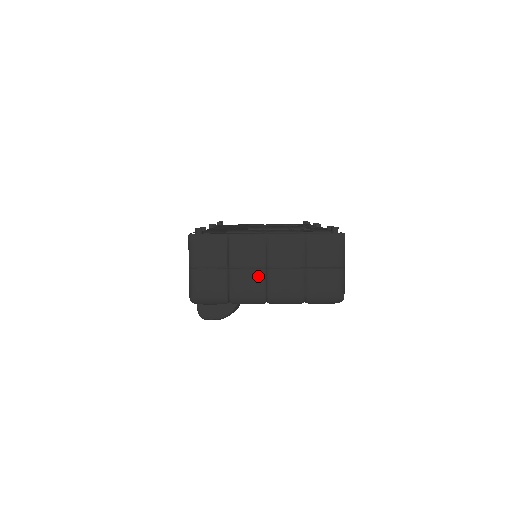
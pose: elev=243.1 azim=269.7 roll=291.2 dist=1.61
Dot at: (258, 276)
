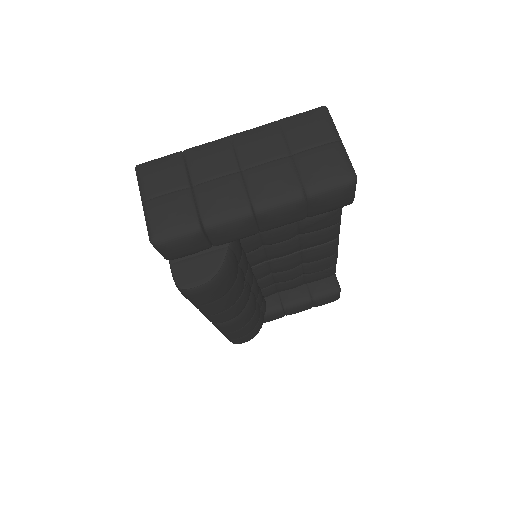
Dot at: (232, 182)
